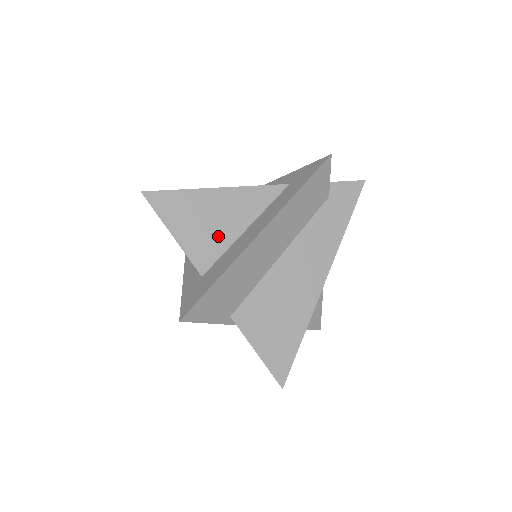
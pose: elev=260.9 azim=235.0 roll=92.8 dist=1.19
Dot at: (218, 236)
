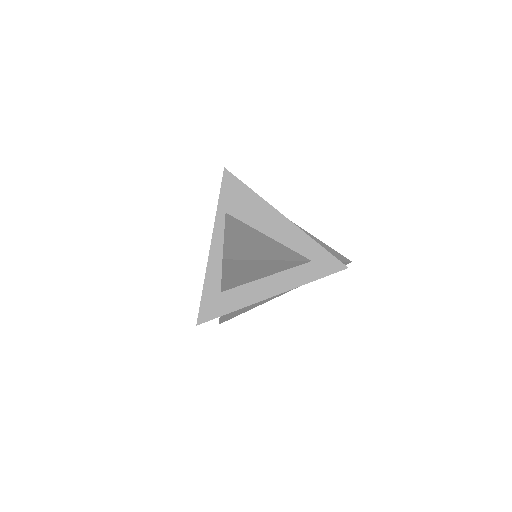
Dot at: (247, 278)
